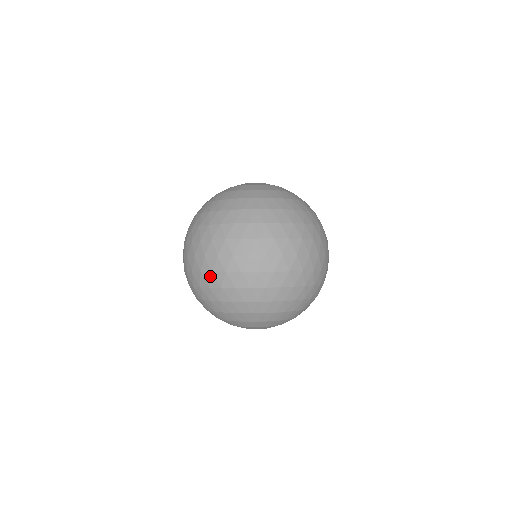
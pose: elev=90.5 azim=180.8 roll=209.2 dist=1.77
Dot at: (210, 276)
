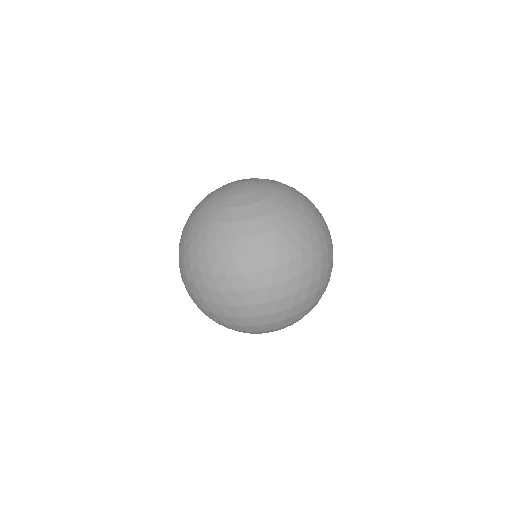
Dot at: (226, 319)
